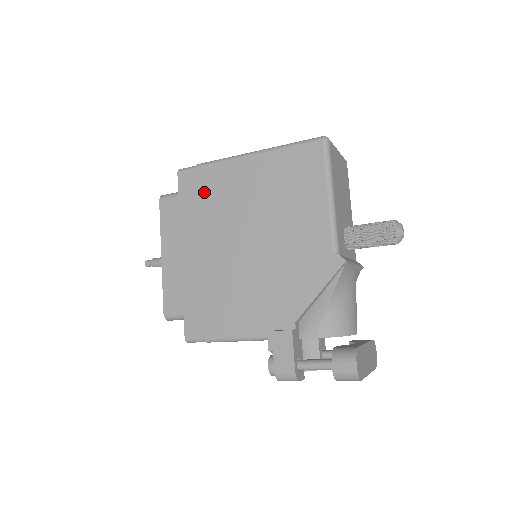
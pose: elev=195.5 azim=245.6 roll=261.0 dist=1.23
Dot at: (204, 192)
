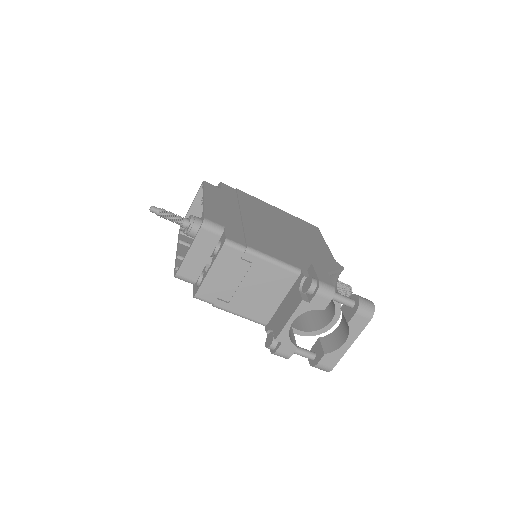
Dot at: (243, 198)
